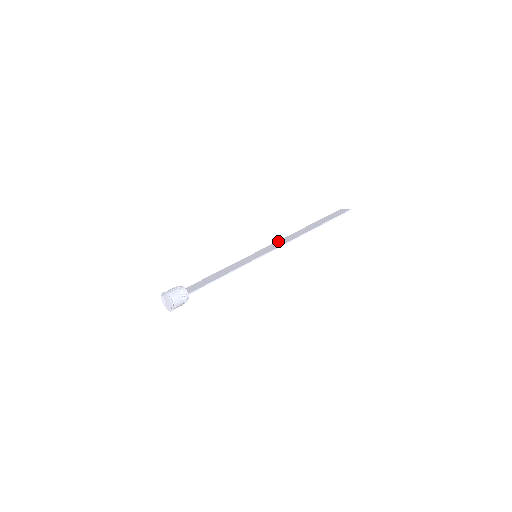
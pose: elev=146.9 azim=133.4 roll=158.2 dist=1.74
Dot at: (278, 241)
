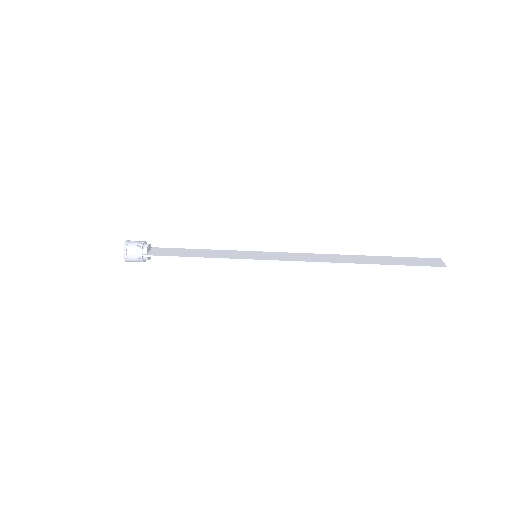
Dot at: (304, 253)
